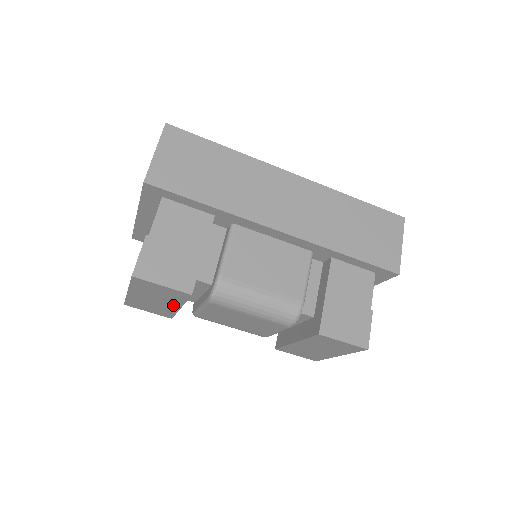
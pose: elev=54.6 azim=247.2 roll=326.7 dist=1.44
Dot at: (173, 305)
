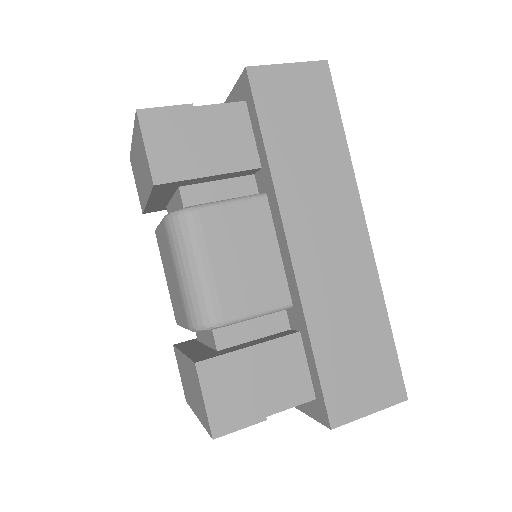
Dot at: occluded
